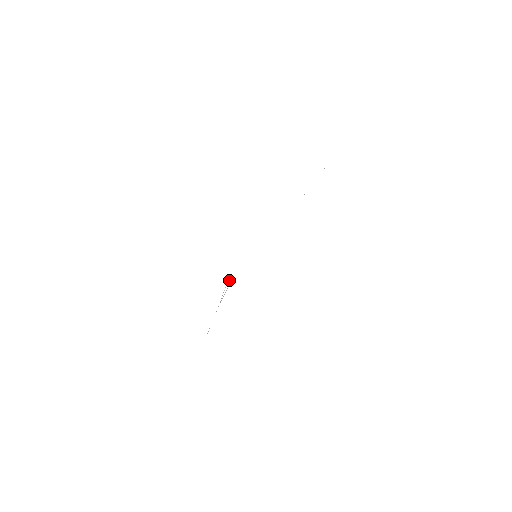
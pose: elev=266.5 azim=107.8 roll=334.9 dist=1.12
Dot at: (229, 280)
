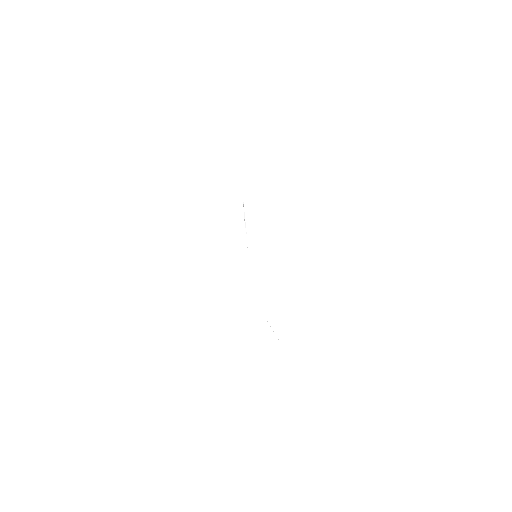
Dot at: occluded
